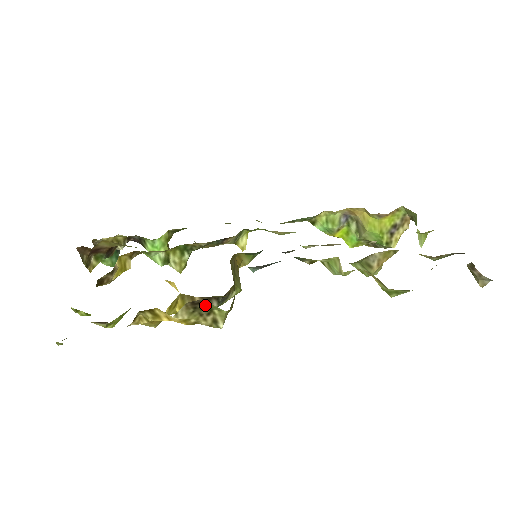
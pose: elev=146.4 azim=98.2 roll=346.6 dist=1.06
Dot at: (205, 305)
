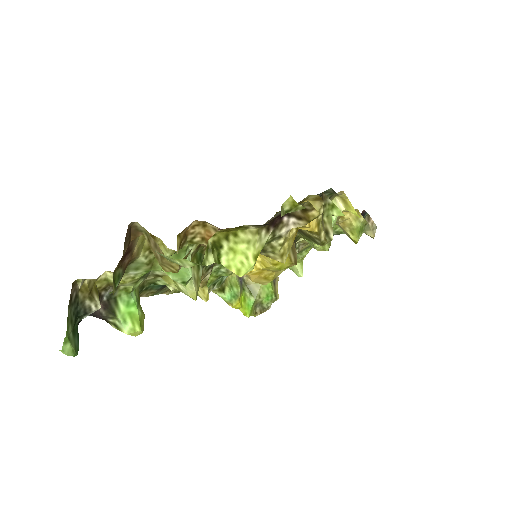
Dot at: occluded
